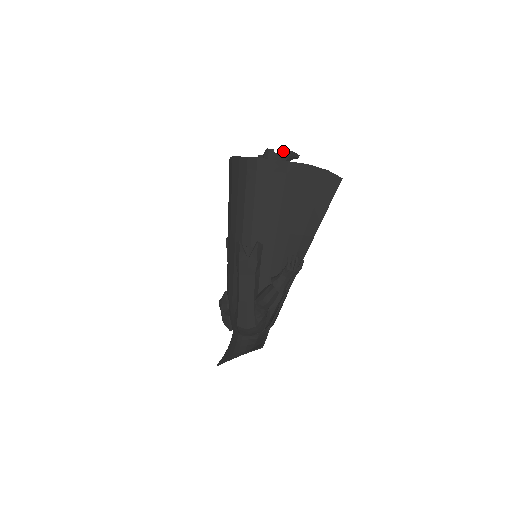
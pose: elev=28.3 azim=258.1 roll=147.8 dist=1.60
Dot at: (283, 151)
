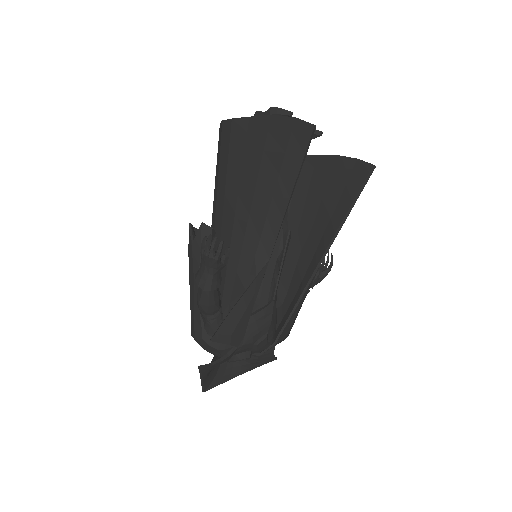
Dot at: (267, 110)
